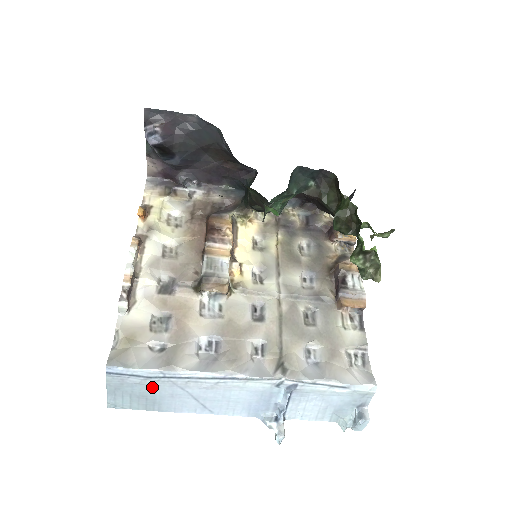
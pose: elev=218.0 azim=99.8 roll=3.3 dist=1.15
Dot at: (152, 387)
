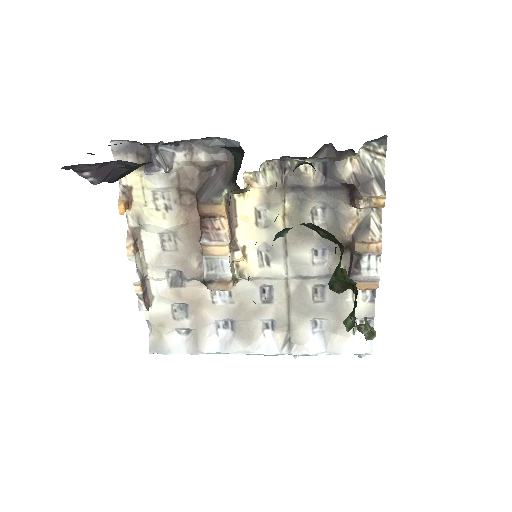
Dot at: occluded
